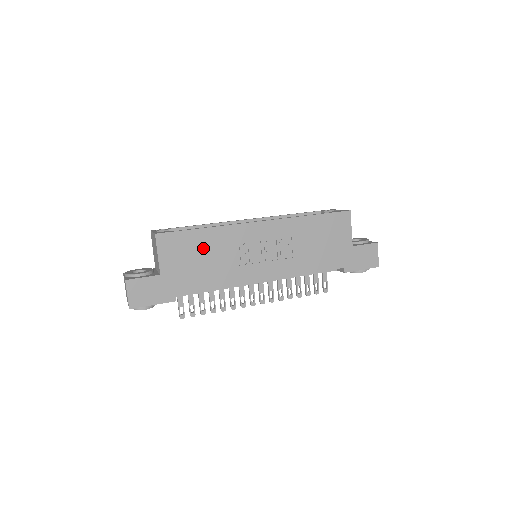
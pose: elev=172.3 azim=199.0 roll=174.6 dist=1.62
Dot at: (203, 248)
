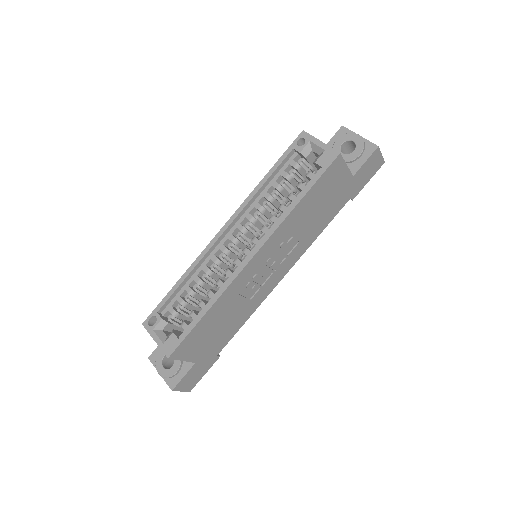
Dot at: (216, 321)
